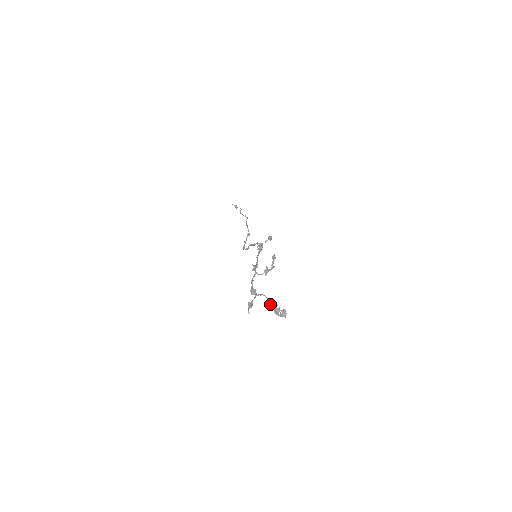
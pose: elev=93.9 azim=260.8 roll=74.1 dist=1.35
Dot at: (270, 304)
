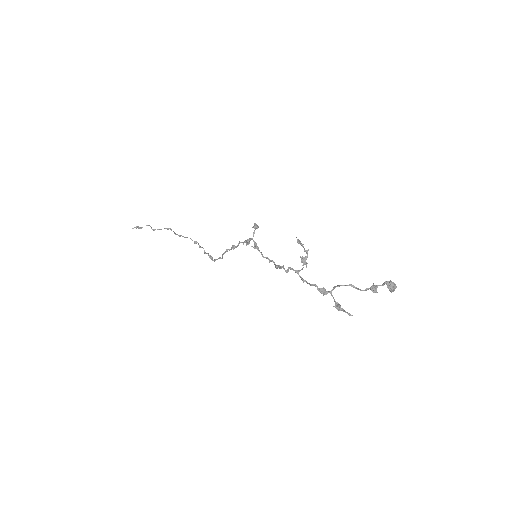
Dot at: occluded
